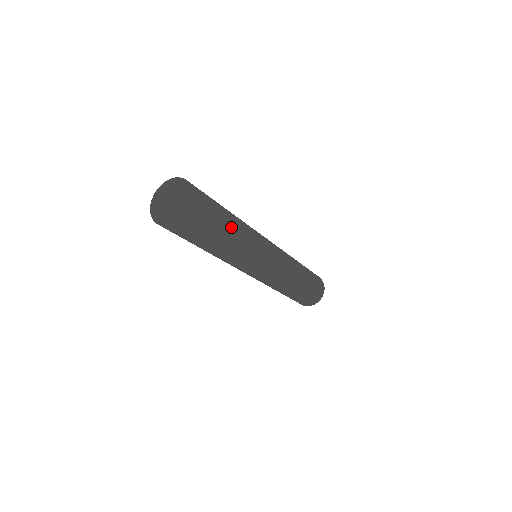
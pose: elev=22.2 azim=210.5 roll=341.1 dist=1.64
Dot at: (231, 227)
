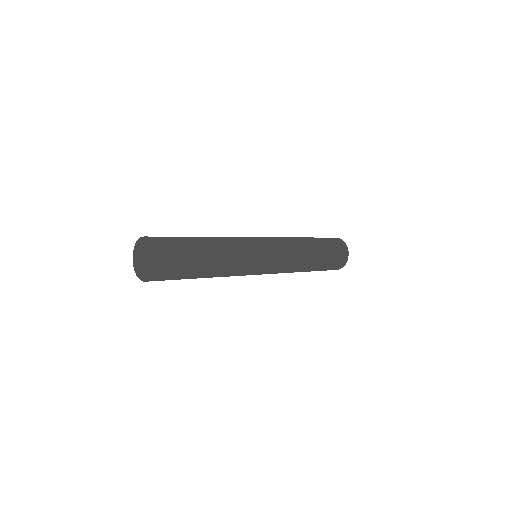
Dot at: (206, 250)
